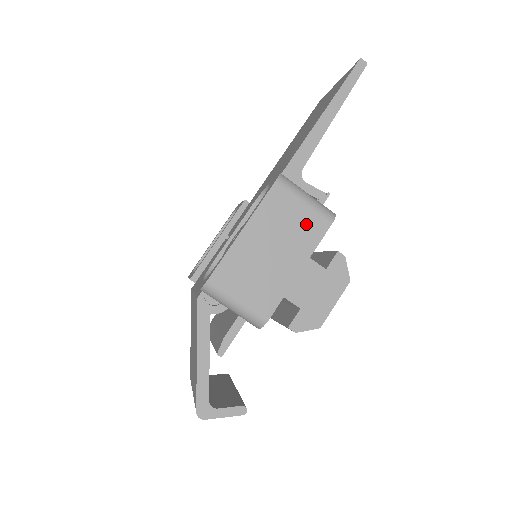
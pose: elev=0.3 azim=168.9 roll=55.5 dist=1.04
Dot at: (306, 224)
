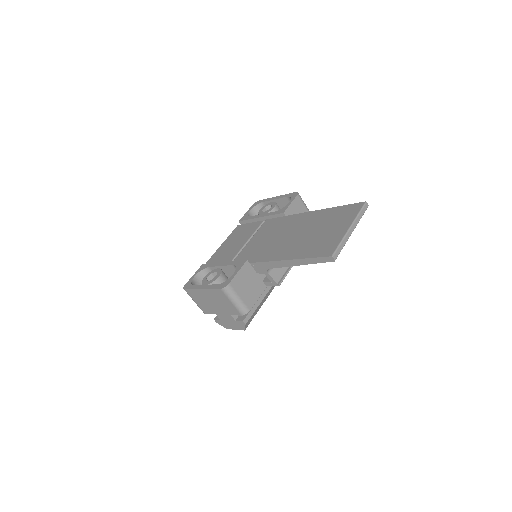
Dot at: (230, 307)
